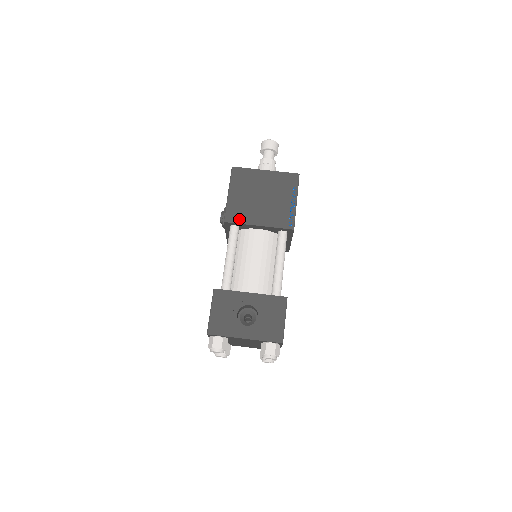
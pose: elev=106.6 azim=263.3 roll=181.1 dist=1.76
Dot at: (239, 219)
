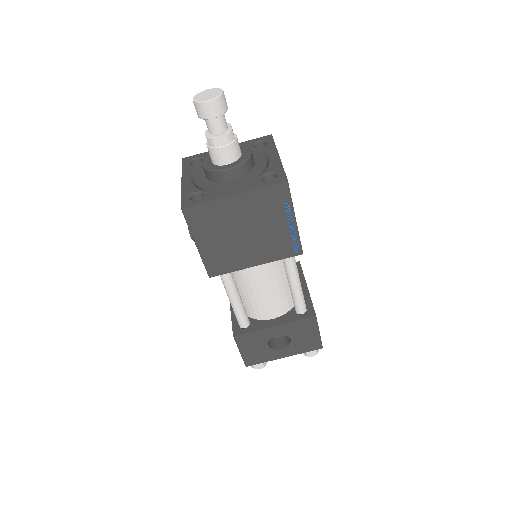
Dot at: (227, 268)
